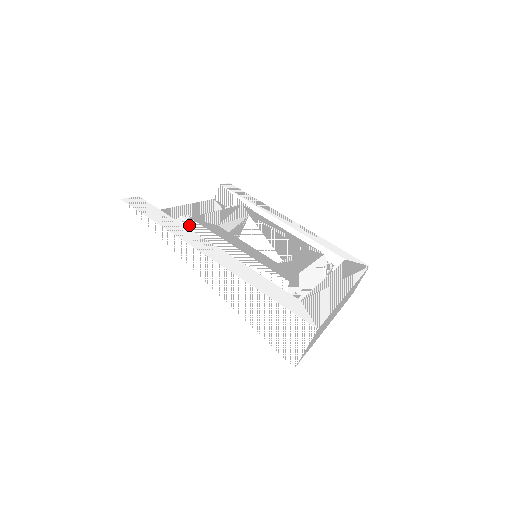
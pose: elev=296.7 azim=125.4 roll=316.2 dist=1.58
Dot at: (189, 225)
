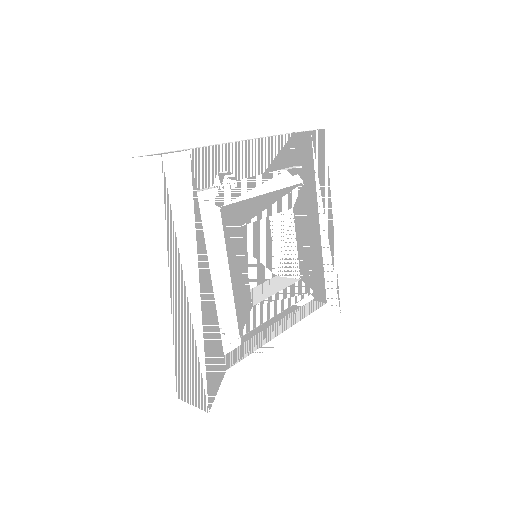
Dot at: (213, 213)
